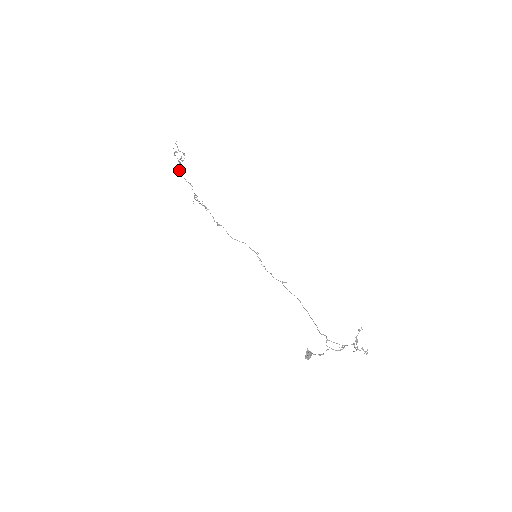
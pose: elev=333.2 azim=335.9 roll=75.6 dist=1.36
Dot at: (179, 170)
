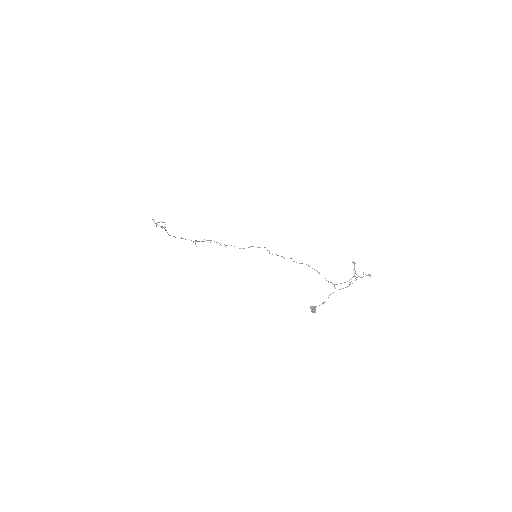
Dot at: (168, 234)
